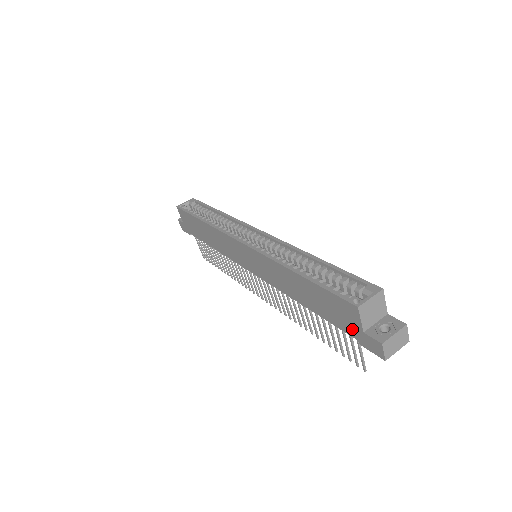
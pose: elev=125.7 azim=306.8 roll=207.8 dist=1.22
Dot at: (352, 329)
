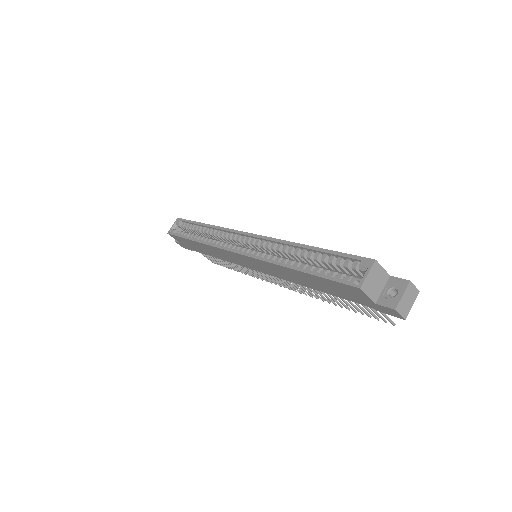
Dot at: (365, 302)
